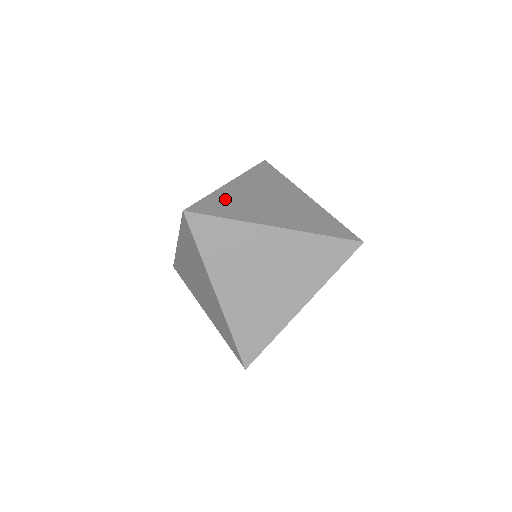
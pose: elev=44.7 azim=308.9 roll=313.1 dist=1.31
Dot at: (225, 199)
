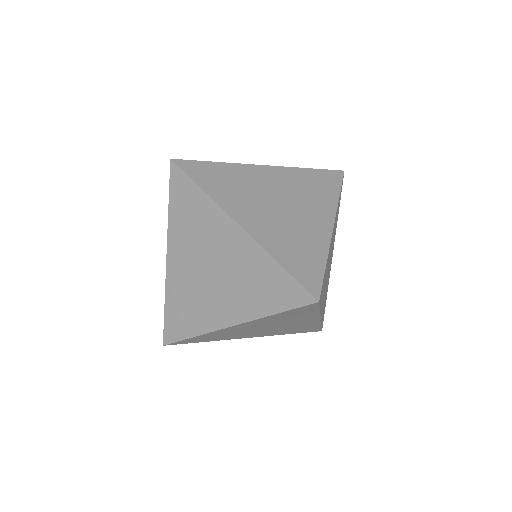
Dot at: (177, 301)
